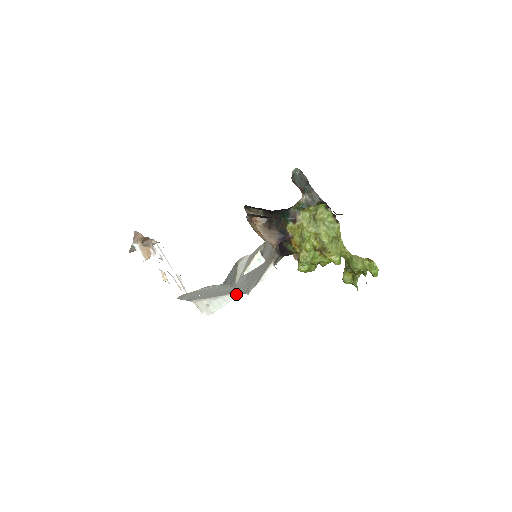
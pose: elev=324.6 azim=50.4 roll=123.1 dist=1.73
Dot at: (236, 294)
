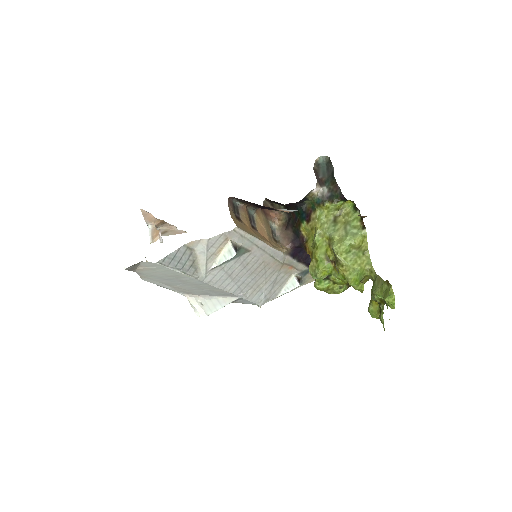
Dot at: (231, 298)
